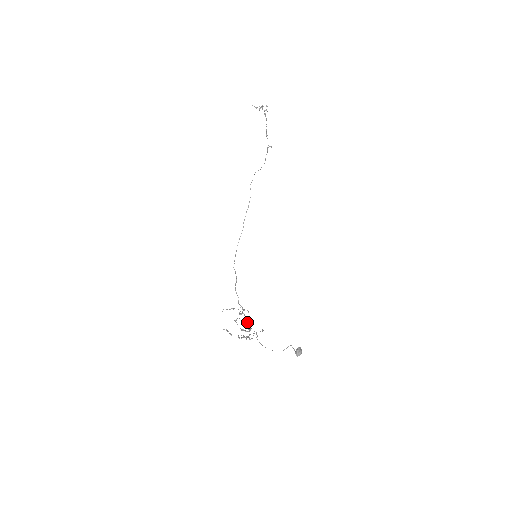
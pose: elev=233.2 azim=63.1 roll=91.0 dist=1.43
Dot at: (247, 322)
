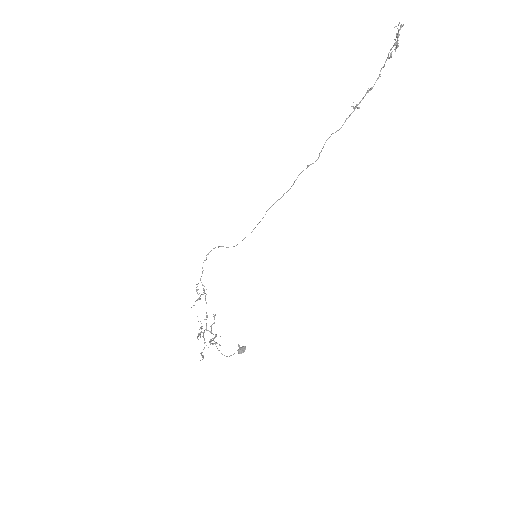
Dot at: occluded
